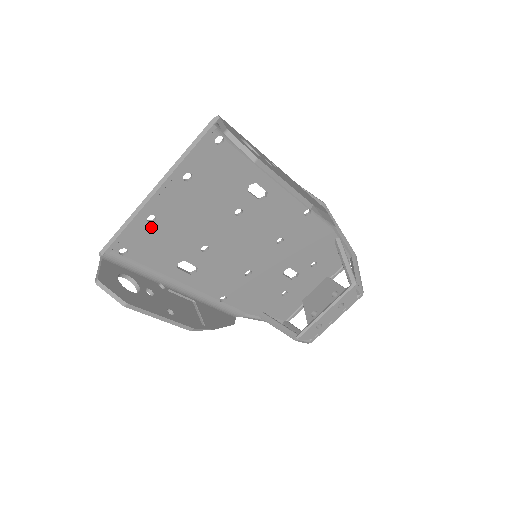
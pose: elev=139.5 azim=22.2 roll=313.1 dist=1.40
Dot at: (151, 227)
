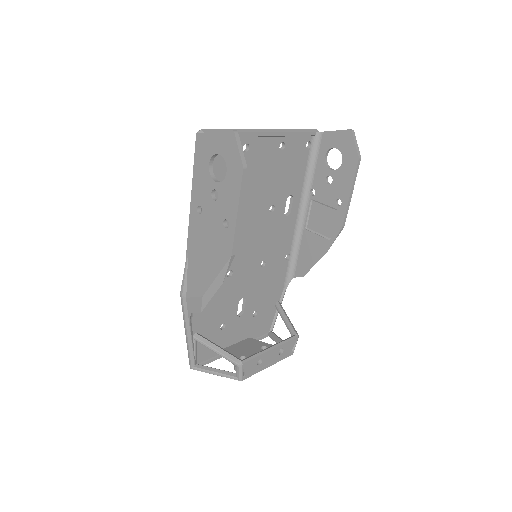
Dot at: occluded
